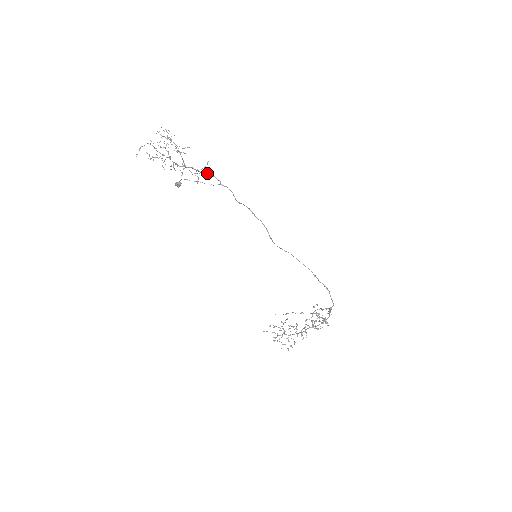
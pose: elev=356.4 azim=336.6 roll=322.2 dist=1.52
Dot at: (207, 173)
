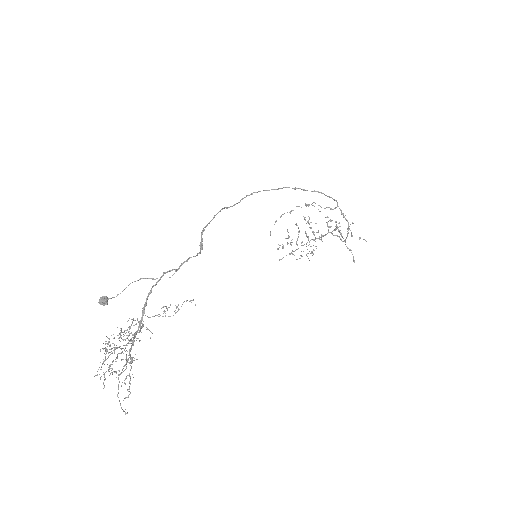
Dot at: (155, 284)
